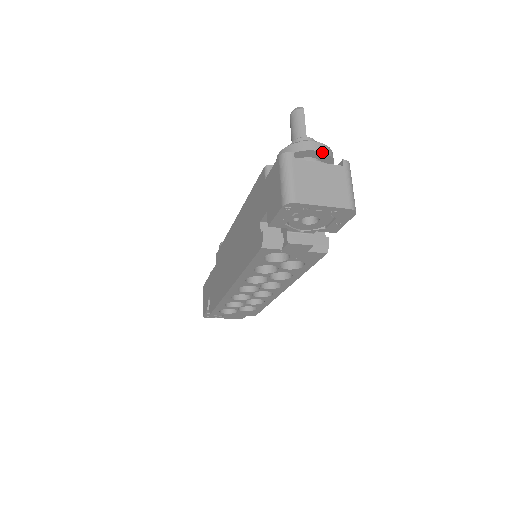
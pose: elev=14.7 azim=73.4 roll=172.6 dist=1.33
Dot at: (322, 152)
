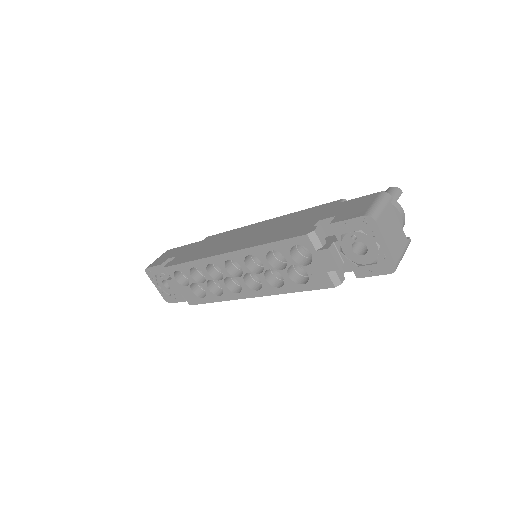
Dot at: (402, 220)
